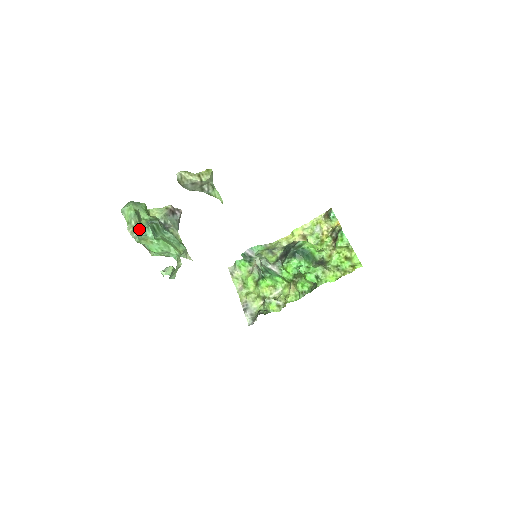
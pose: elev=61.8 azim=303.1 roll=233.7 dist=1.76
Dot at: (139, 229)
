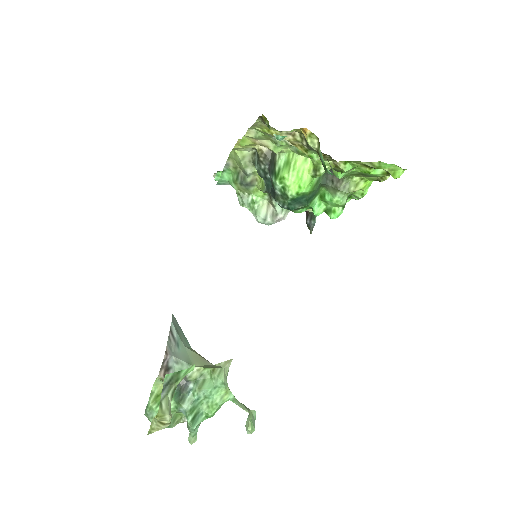
Dot at: (192, 436)
